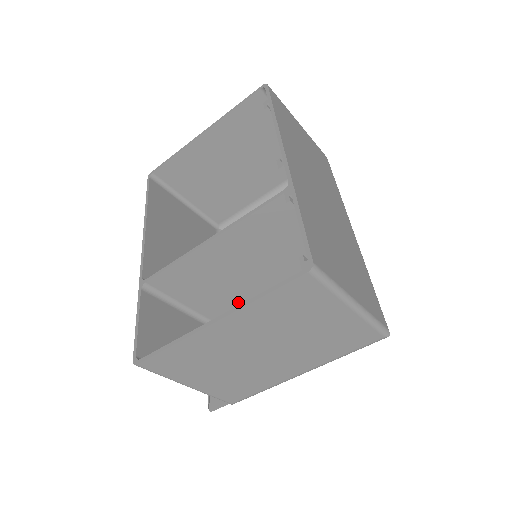
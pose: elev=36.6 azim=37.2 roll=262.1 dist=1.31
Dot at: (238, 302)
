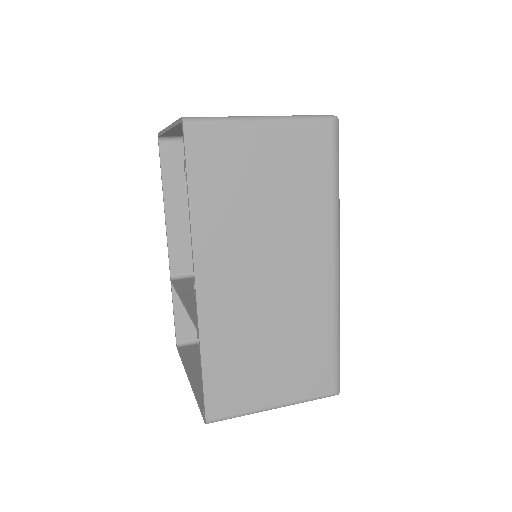
Dot at: occluded
